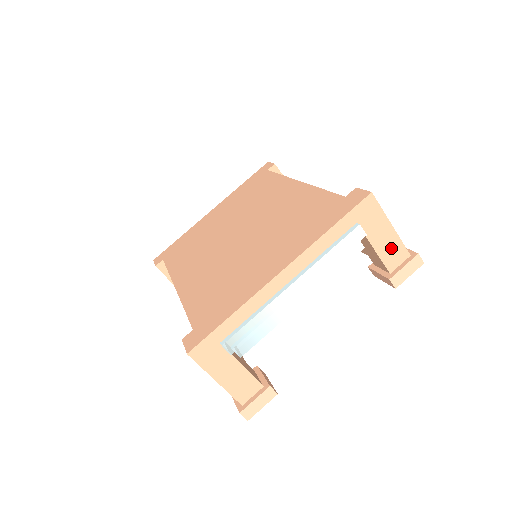
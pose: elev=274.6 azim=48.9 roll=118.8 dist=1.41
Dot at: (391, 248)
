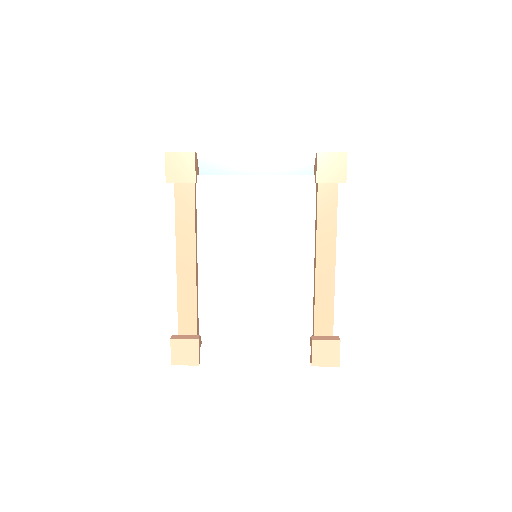
Dot at: occluded
